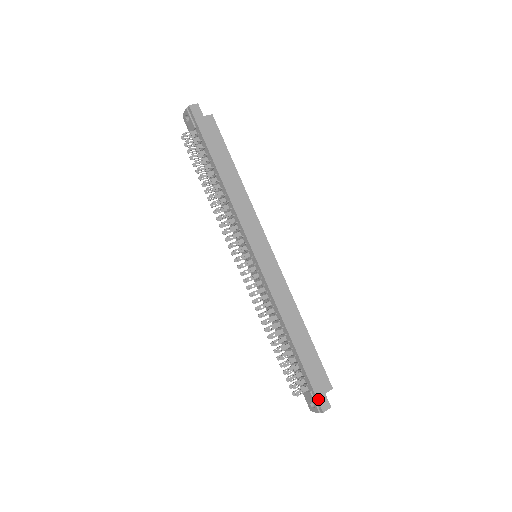
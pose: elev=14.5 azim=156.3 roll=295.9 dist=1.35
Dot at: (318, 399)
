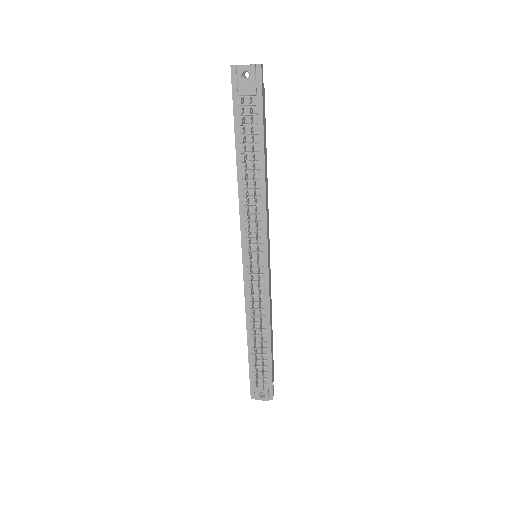
Dot at: occluded
